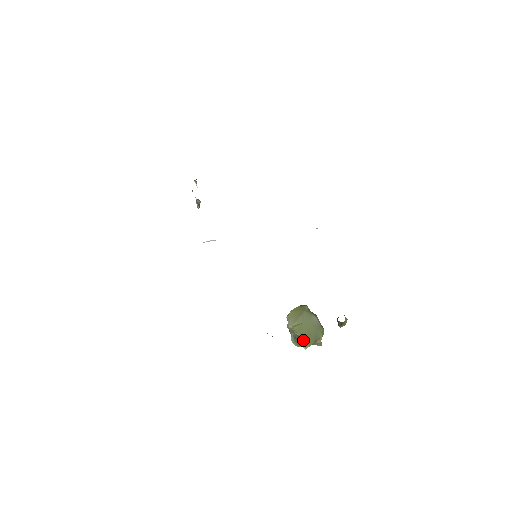
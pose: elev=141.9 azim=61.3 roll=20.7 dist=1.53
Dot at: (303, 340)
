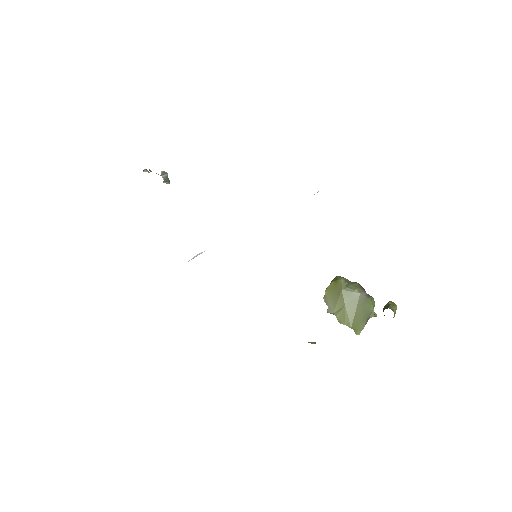
Dot at: (352, 327)
